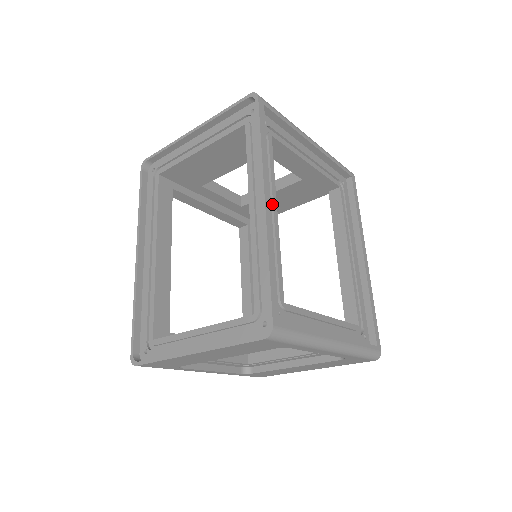
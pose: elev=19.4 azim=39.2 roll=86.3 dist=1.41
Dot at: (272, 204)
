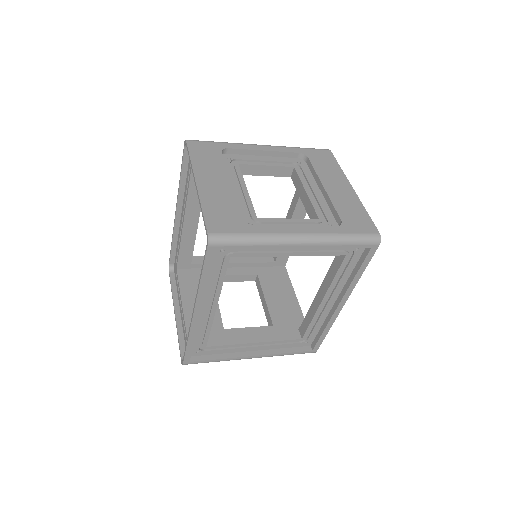
Dot at: (212, 303)
